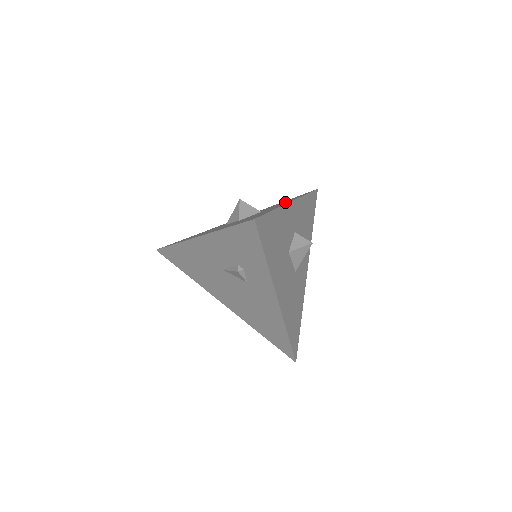
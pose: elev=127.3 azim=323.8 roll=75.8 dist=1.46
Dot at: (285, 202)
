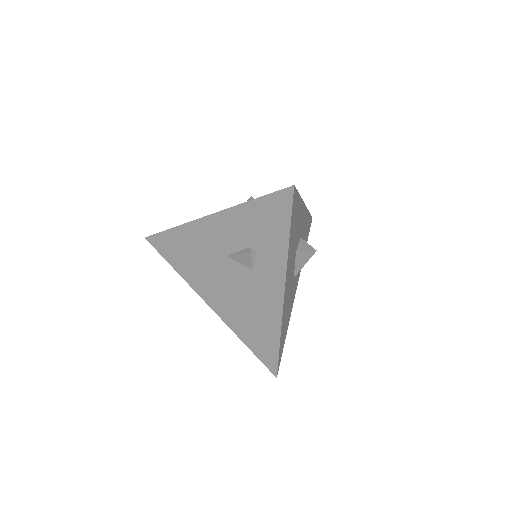
Dot at: occluded
